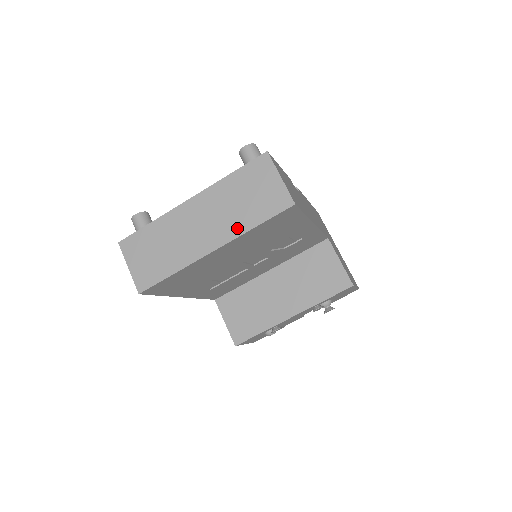
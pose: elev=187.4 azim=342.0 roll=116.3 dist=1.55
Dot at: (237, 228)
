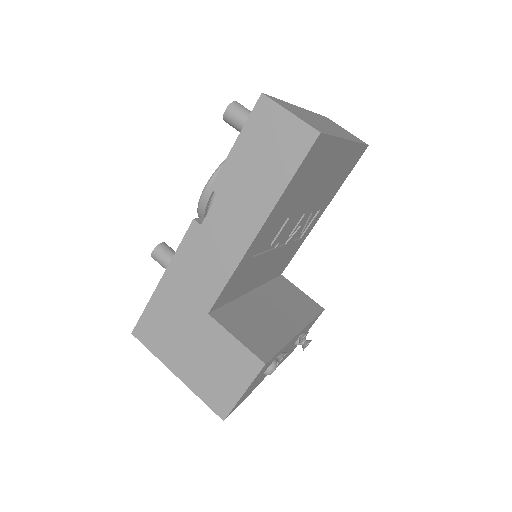
Dot at: (350, 137)
